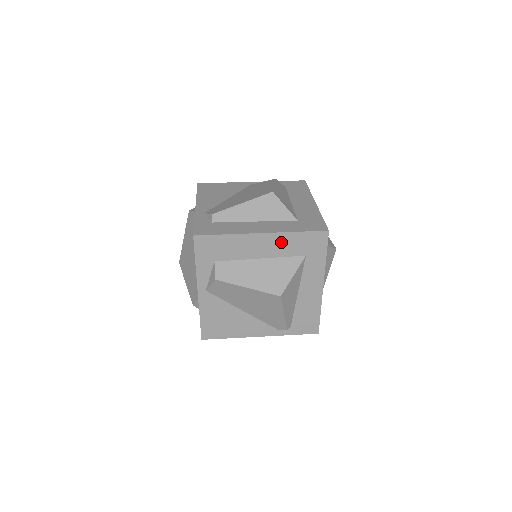
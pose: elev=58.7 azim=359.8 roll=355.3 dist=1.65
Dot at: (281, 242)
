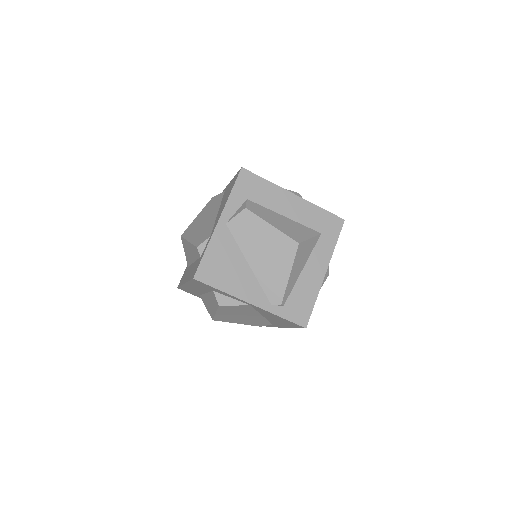
Dot at: (306, 210)
